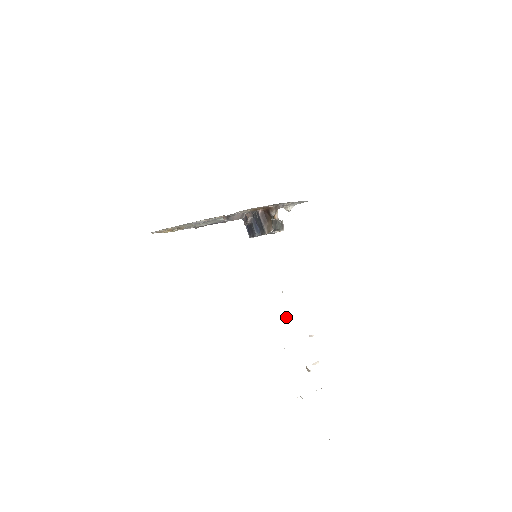
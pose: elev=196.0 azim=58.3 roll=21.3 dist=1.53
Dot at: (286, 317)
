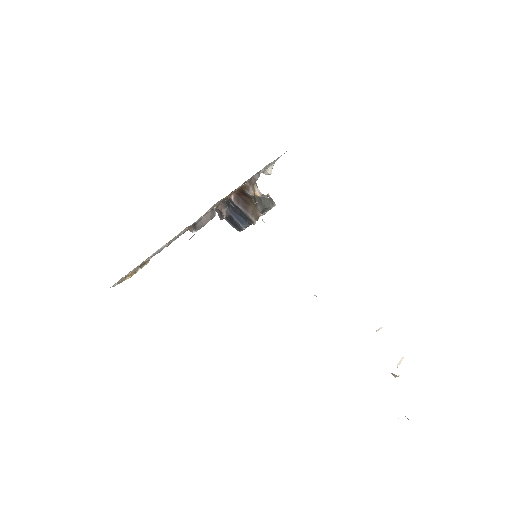
Dot at: occluded
